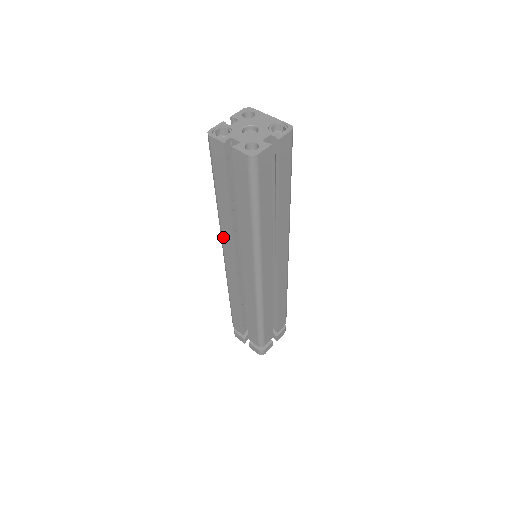
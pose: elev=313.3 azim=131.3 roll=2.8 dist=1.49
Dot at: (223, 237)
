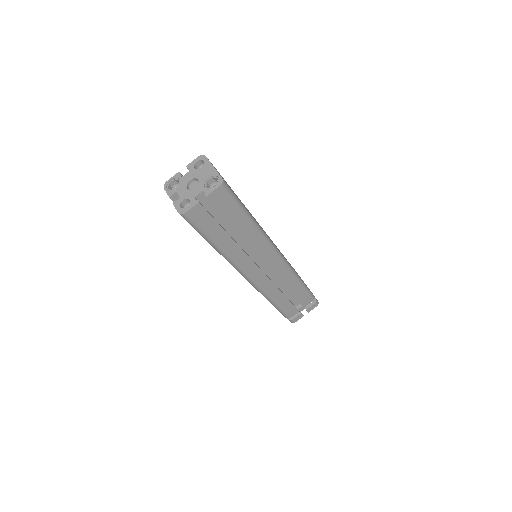
Dot at: occluded
